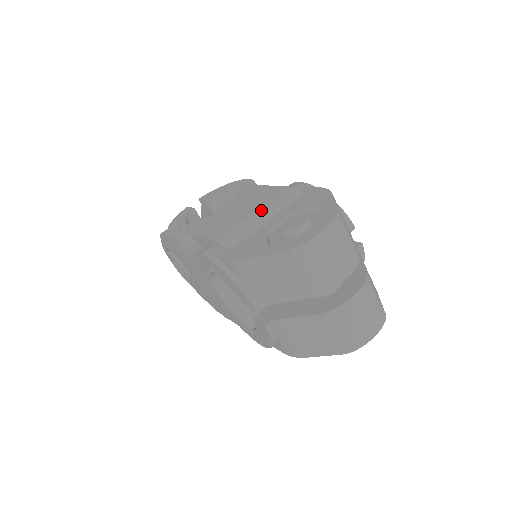
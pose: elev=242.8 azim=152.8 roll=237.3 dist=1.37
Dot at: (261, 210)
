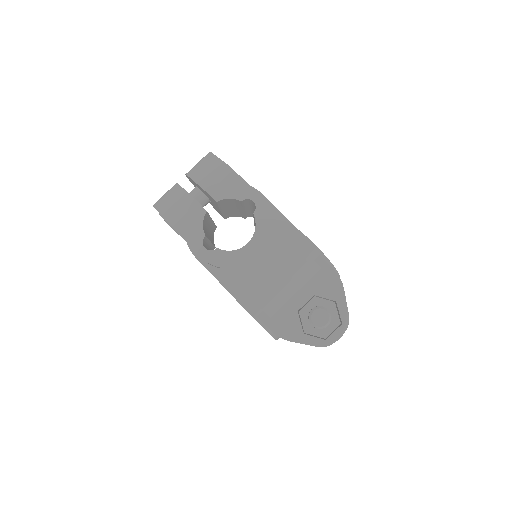
Dot at: (291, 280)
